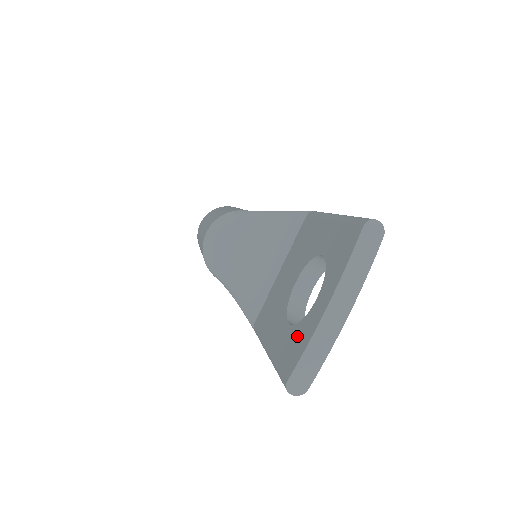
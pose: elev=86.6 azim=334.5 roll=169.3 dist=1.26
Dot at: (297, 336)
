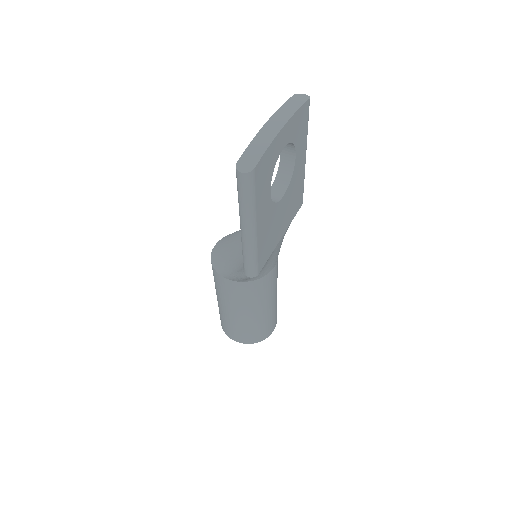
Dot at: occluded
